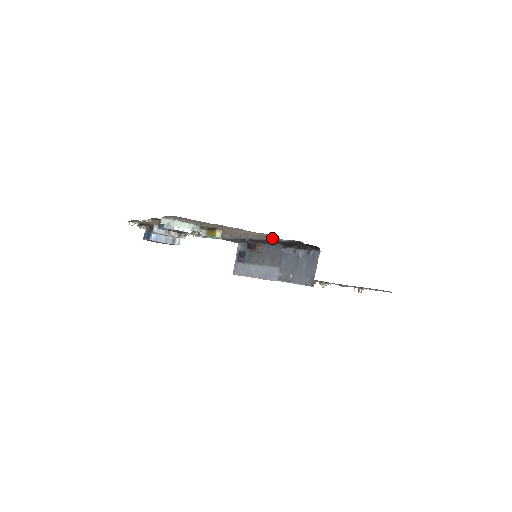
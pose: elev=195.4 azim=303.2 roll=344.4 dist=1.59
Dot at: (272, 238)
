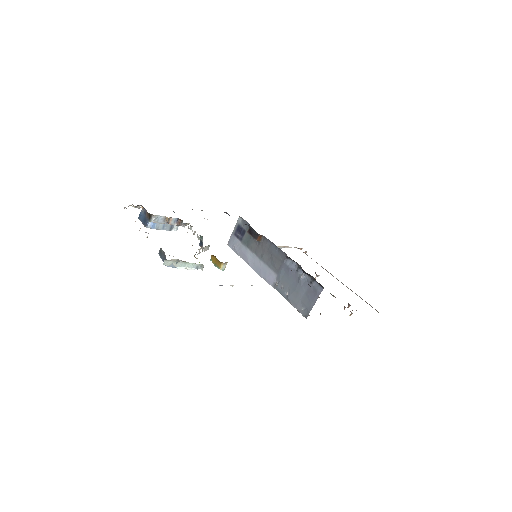
Dot at: occluded
